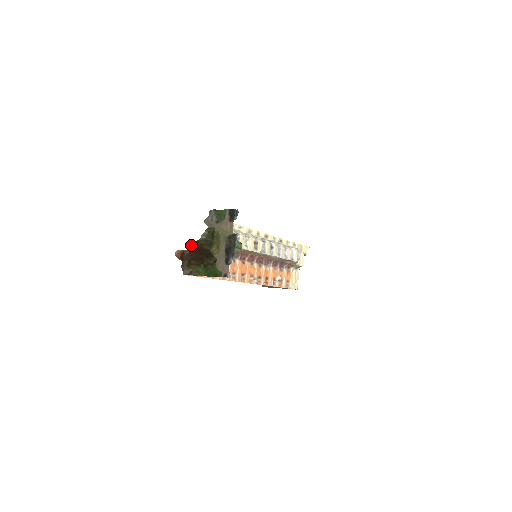
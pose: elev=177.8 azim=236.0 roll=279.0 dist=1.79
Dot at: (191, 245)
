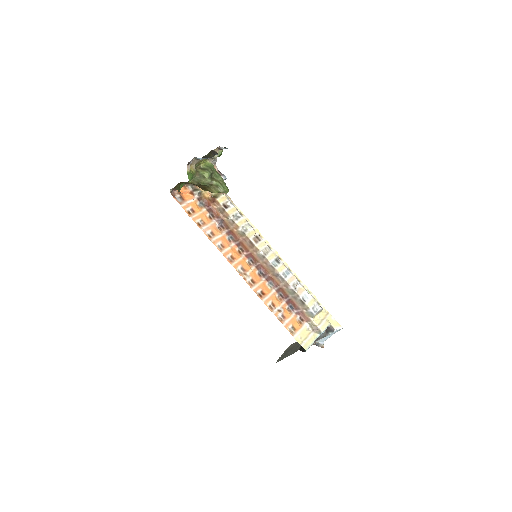
Dot at: (191, 185)
